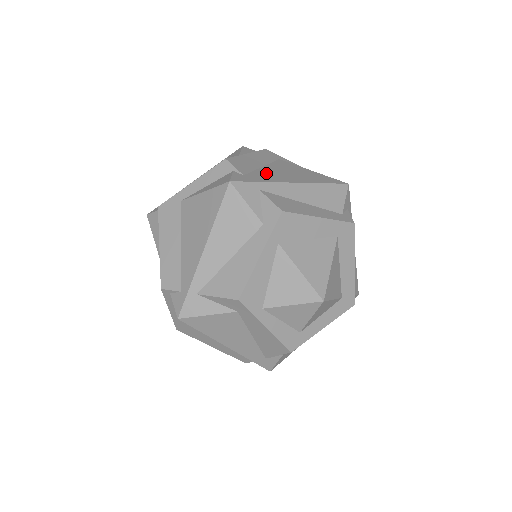
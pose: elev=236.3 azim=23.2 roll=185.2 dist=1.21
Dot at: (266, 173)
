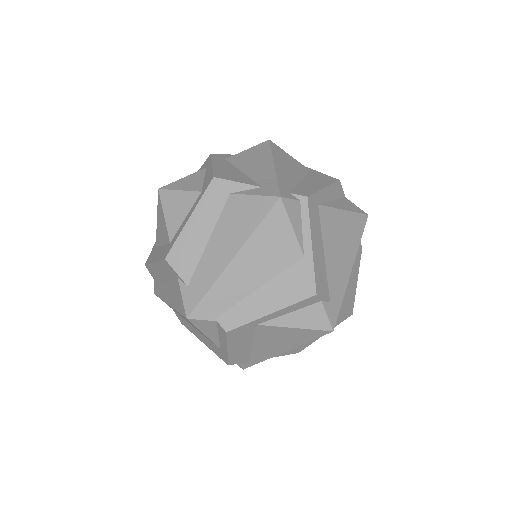
Dot at: (334, 272)
